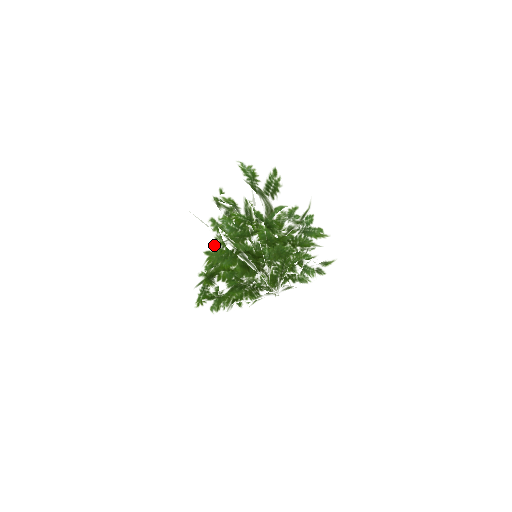
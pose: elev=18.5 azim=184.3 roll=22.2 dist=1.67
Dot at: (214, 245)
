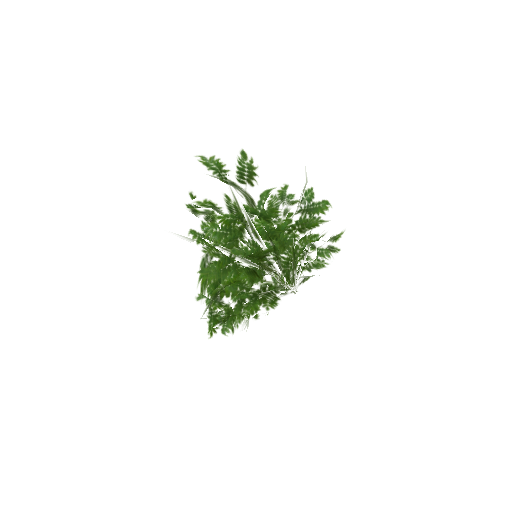
Dot at: (206, 260)
